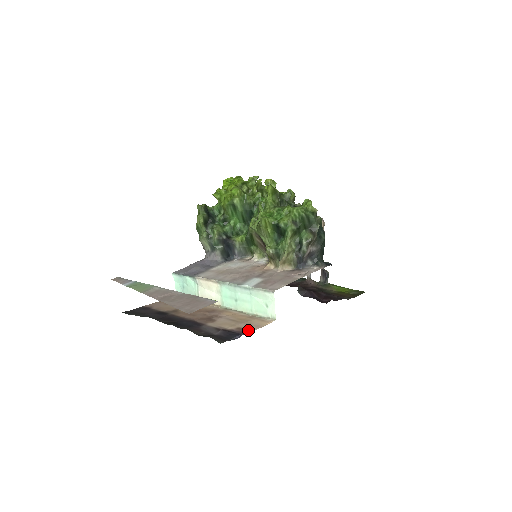
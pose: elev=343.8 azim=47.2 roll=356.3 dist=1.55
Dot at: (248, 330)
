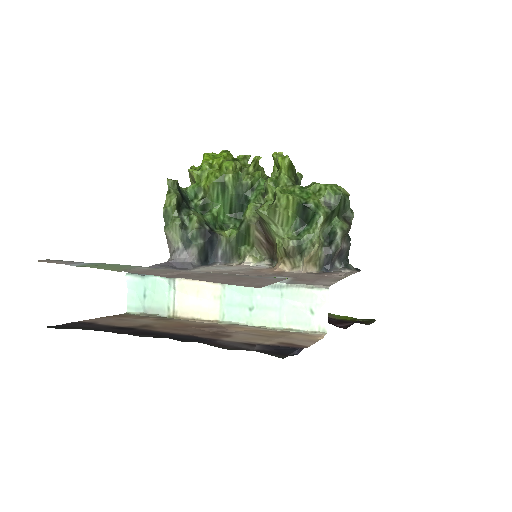
Dot at: (301, 344)
